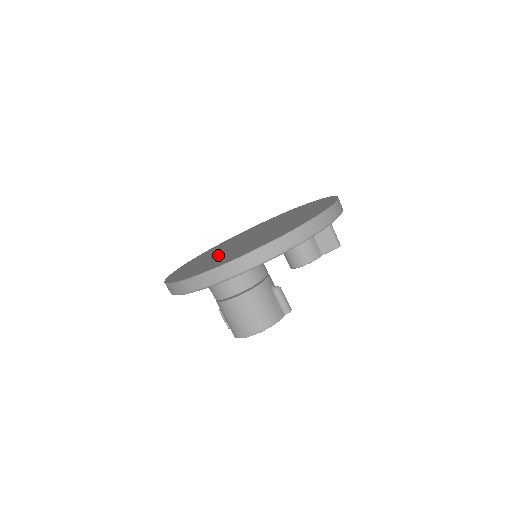
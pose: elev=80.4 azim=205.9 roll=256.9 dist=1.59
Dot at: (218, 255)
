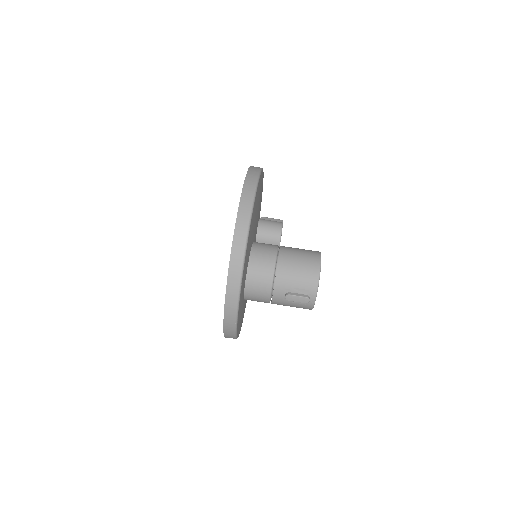
Dot at: occluded
